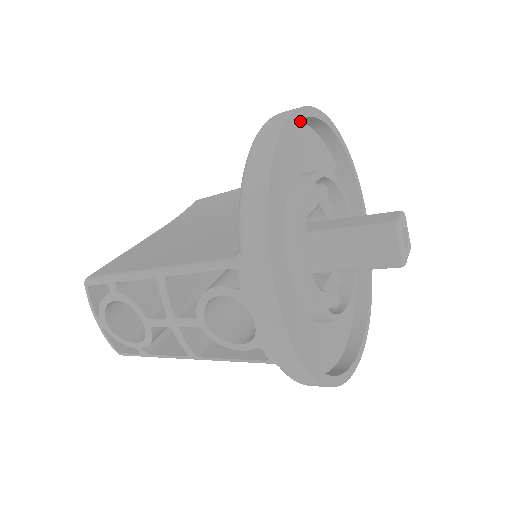
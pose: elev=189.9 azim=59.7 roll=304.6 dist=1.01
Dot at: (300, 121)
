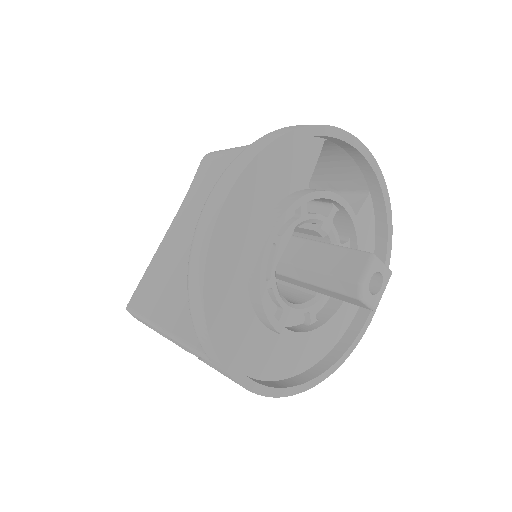
Dot at: occluded
